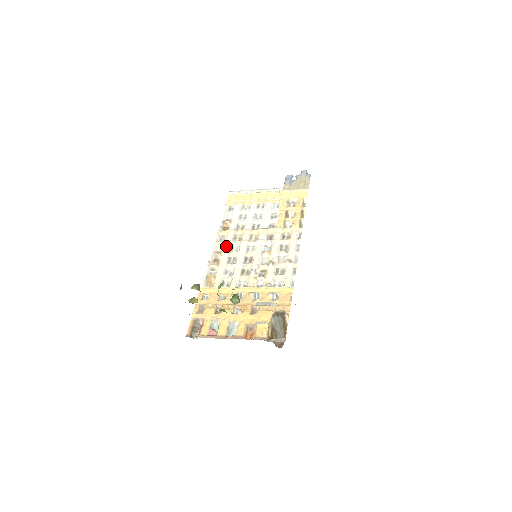
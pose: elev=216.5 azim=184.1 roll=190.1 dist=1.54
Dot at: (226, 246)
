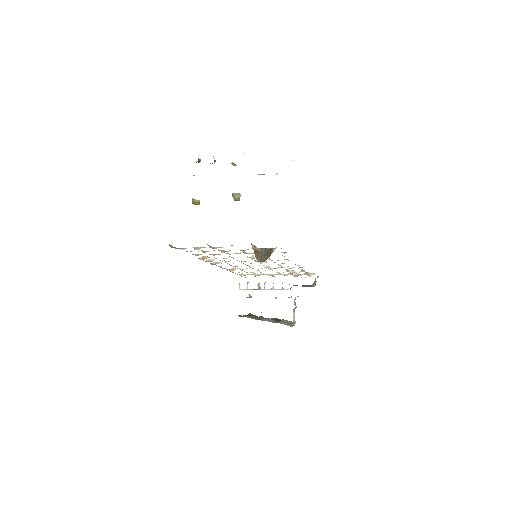
Dot at: occluded
